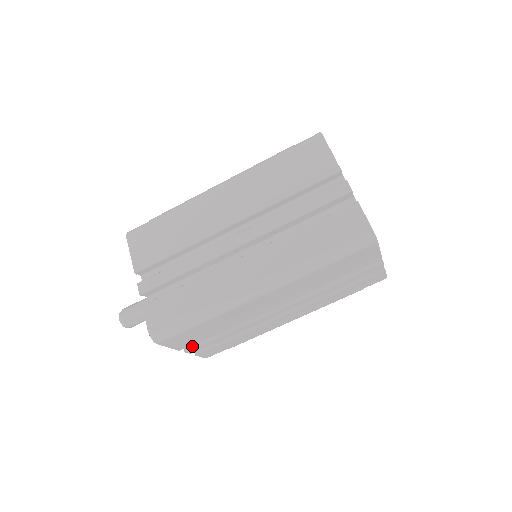
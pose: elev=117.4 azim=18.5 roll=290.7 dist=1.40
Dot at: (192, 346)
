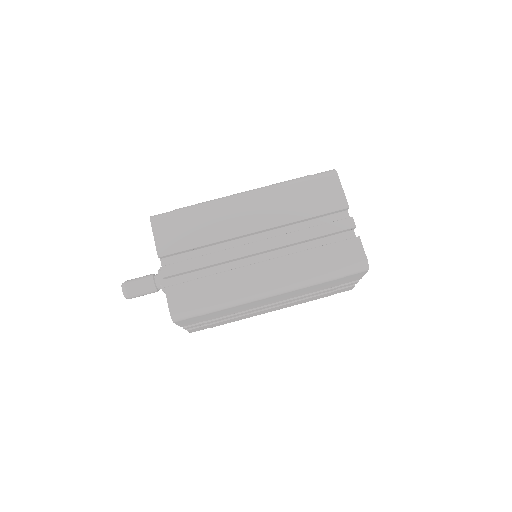
Dot at: occluded
